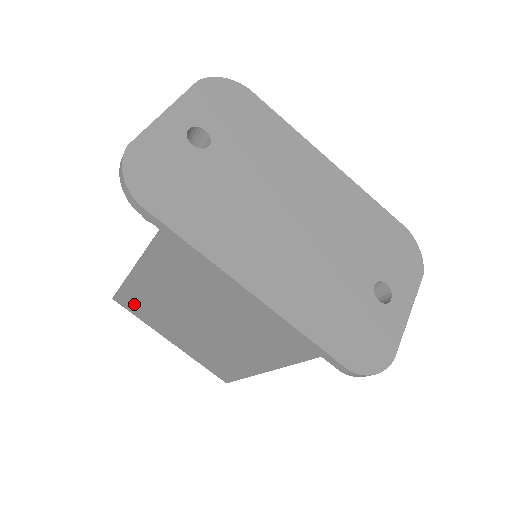
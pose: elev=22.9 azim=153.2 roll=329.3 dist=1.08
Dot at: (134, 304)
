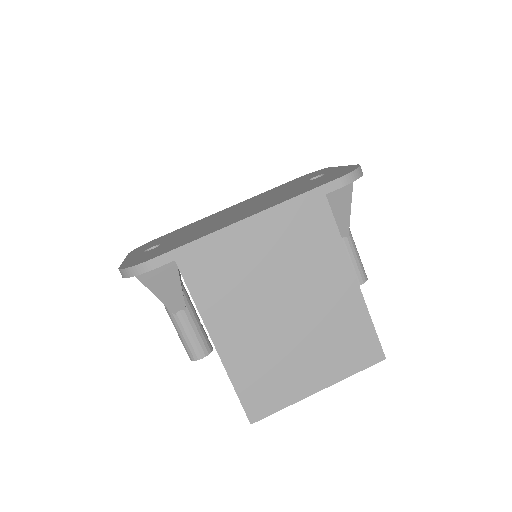
Dot at: (260, 393)
